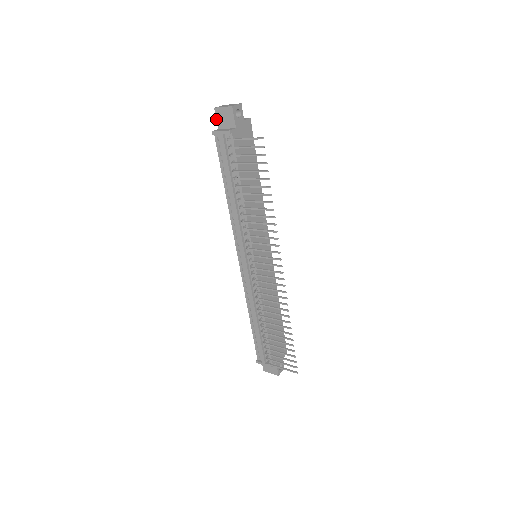
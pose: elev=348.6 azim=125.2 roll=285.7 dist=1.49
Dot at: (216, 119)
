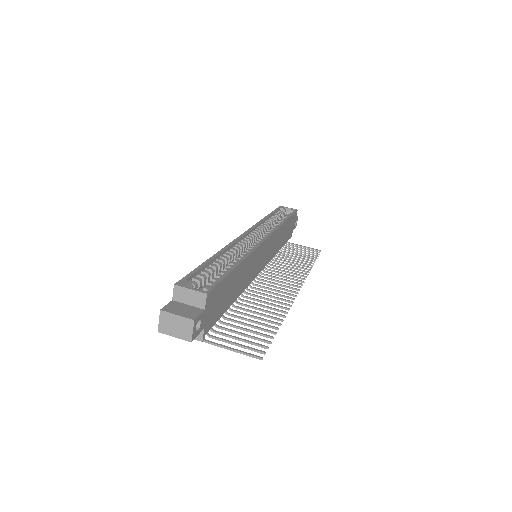
Dot at: occluded
